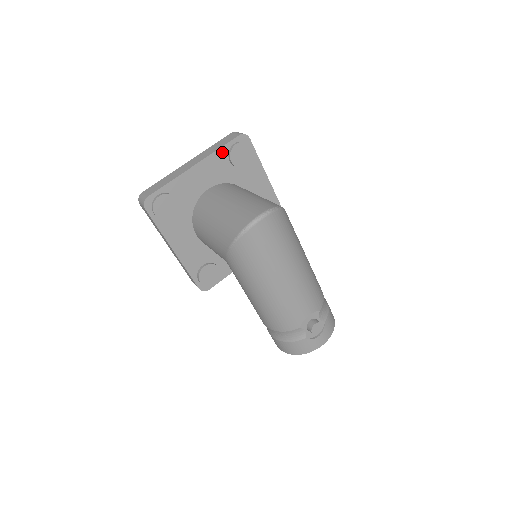
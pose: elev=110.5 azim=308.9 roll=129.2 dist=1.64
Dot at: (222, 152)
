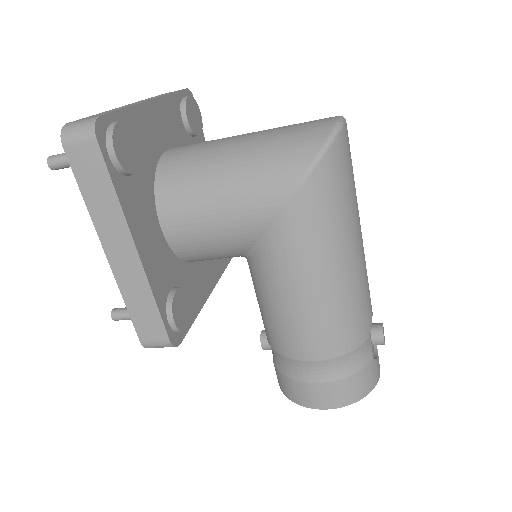
Dot at: (174, 101)
